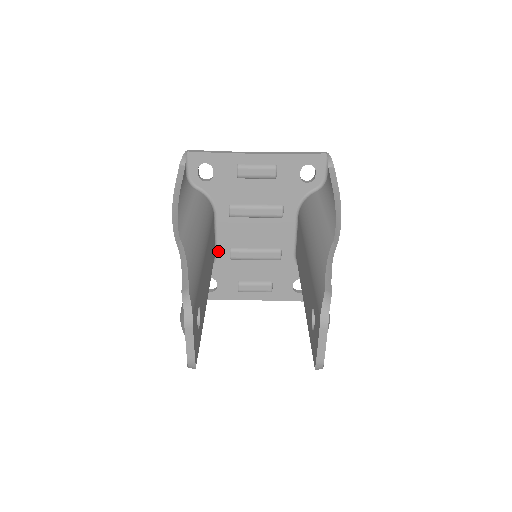
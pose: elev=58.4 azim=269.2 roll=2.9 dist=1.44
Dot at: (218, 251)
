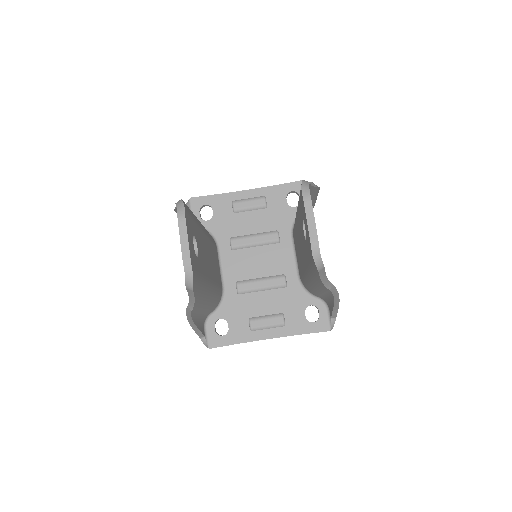
Dot at: (225, 287)
